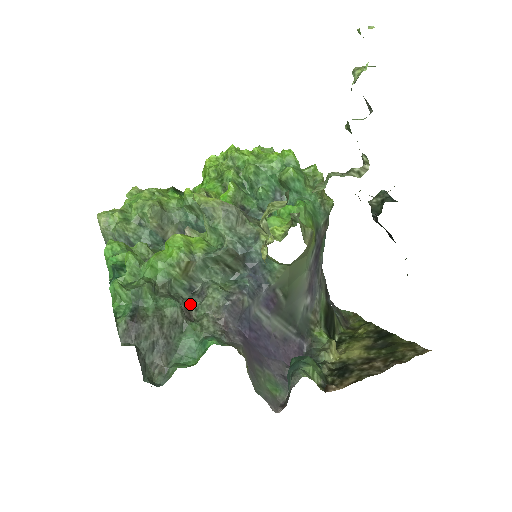
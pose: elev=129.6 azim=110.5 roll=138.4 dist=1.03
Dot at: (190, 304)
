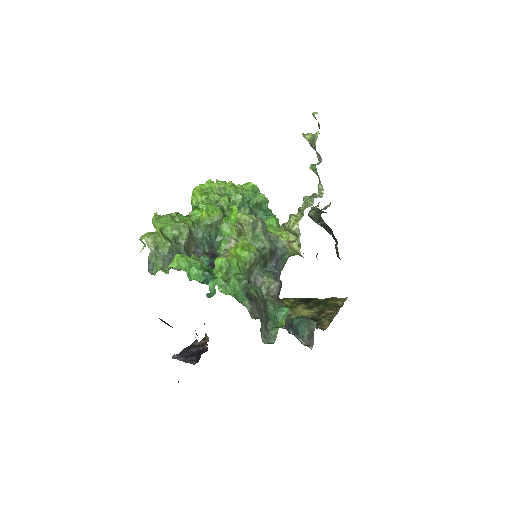
Dot at: occluded
